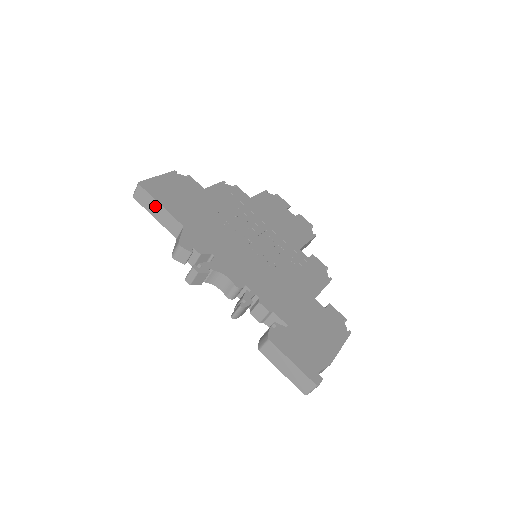
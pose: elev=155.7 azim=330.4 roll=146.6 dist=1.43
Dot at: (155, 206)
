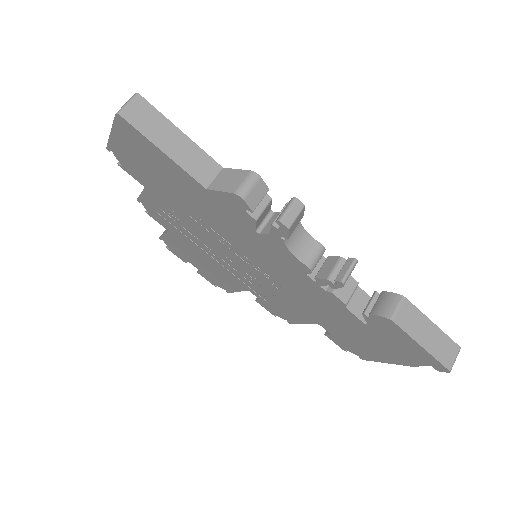
Dot at: (169, 133)
